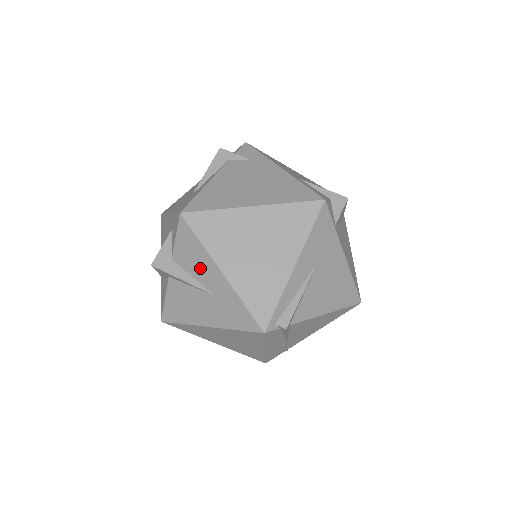
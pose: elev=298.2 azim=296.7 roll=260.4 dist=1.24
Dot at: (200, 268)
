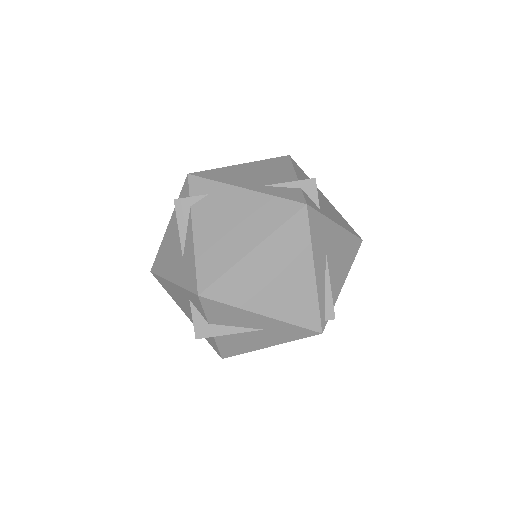
Dot at: (240, 320)
